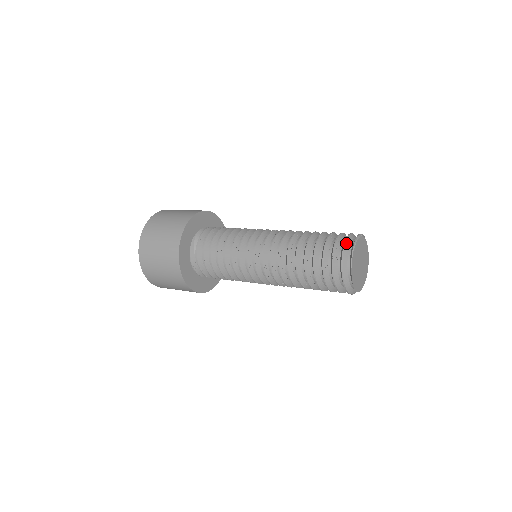
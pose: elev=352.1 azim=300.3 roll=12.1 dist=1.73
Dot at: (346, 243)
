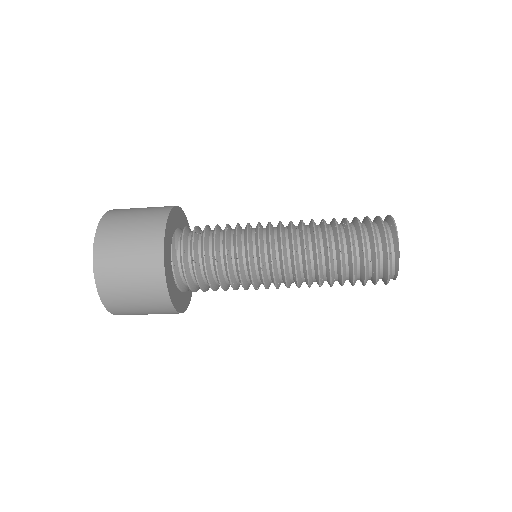
Dot at: (383, 221)
